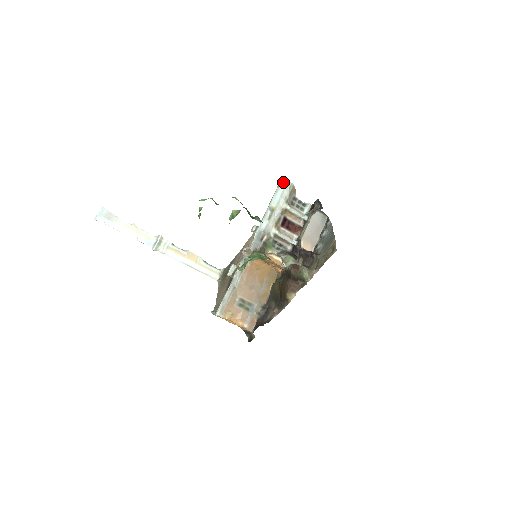
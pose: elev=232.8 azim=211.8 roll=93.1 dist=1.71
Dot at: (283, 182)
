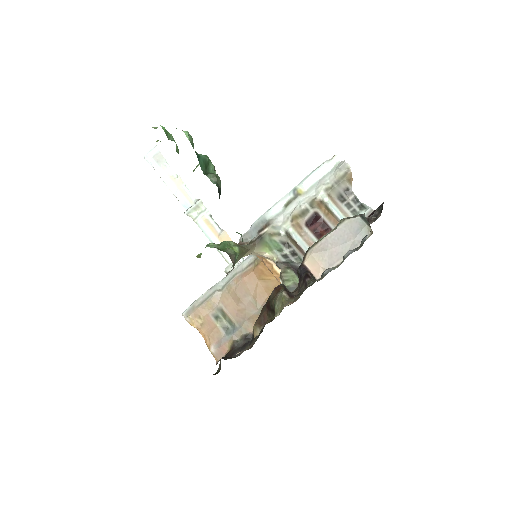
Dot at: (334, 158)
